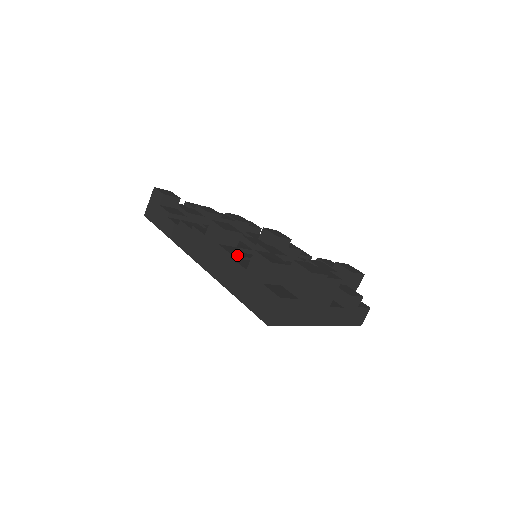
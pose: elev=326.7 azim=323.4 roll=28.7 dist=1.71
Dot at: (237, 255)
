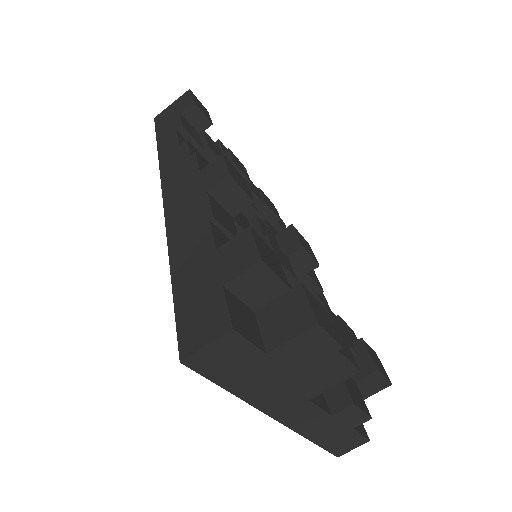
Dot at: (222, 223)
